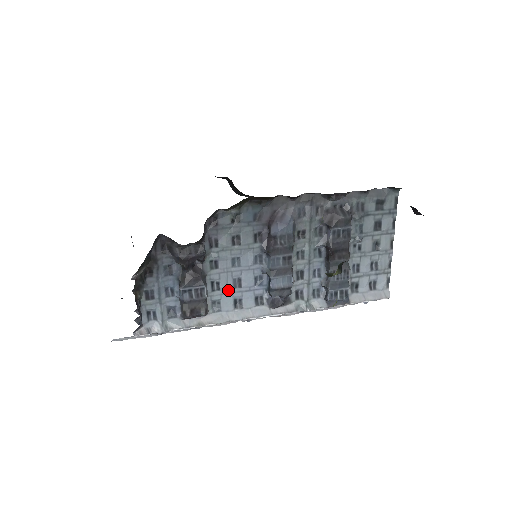
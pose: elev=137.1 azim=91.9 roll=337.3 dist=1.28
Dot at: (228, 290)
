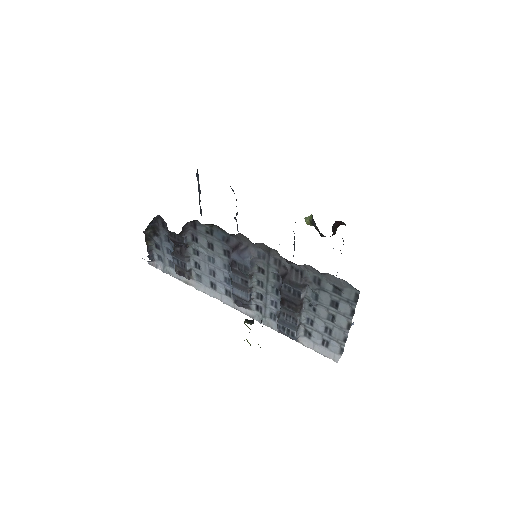
Dot at: (206, 273)
